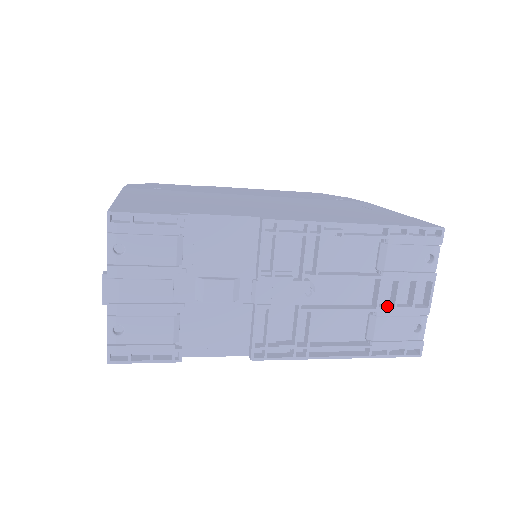
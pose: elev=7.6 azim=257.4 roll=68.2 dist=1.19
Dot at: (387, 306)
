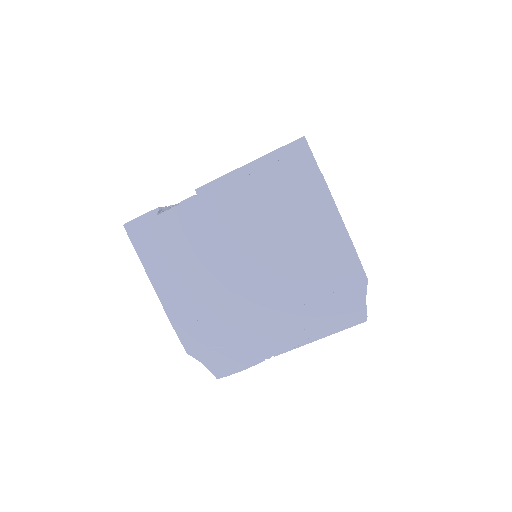
Dot at: occluded
